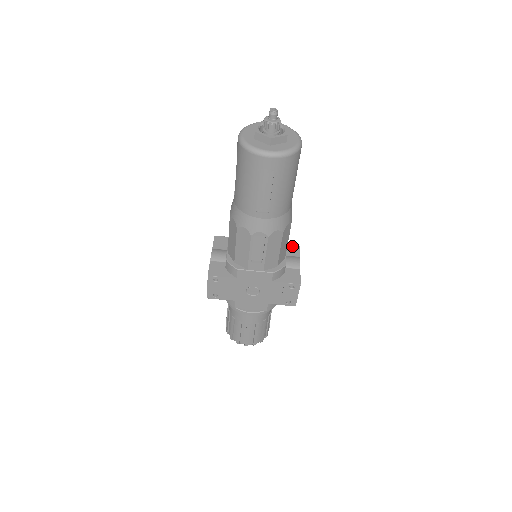
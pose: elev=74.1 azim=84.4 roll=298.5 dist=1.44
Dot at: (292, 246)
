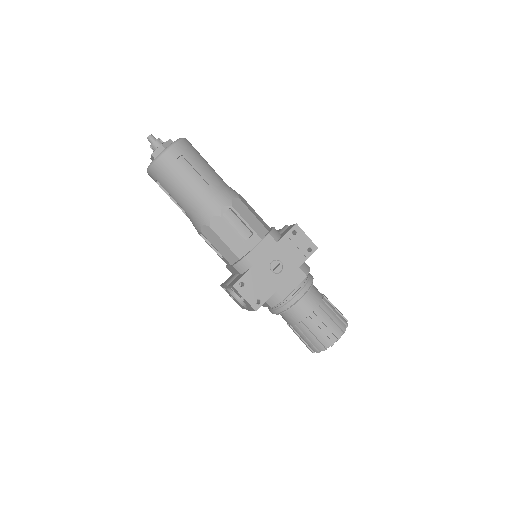
Dot at: occluded
